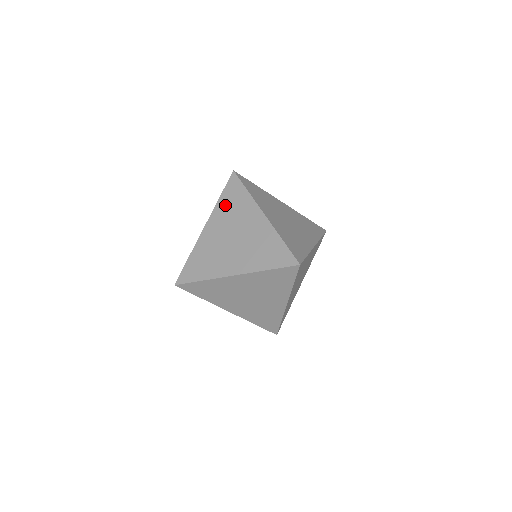
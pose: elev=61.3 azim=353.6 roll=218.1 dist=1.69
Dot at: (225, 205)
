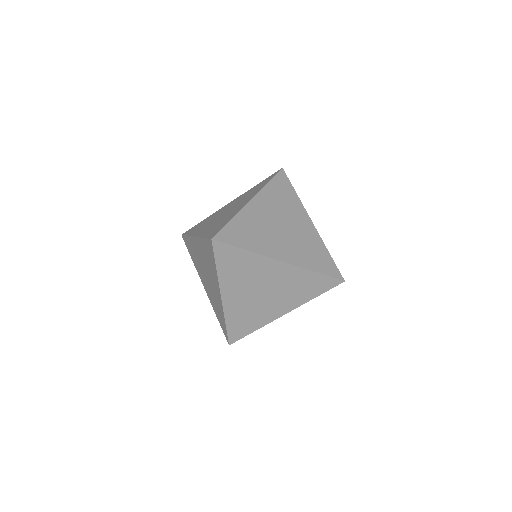
Dot at: (274, 192)
